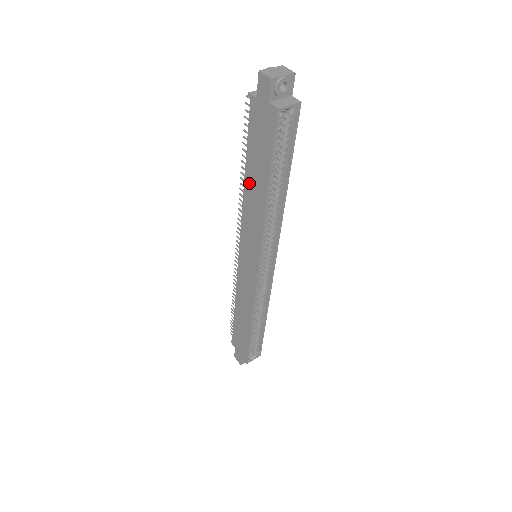
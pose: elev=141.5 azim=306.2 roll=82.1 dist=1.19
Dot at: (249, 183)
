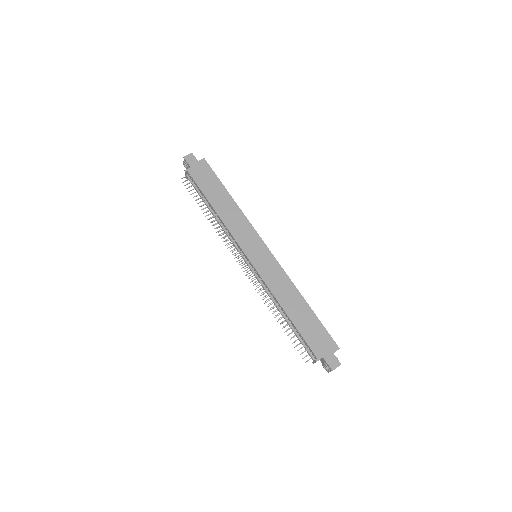
Dot at: (218, 207)
